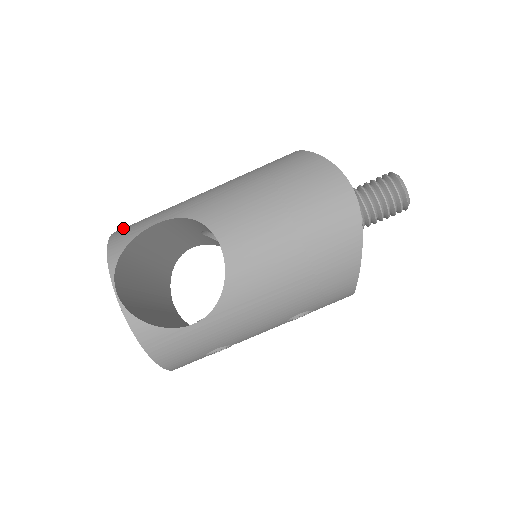
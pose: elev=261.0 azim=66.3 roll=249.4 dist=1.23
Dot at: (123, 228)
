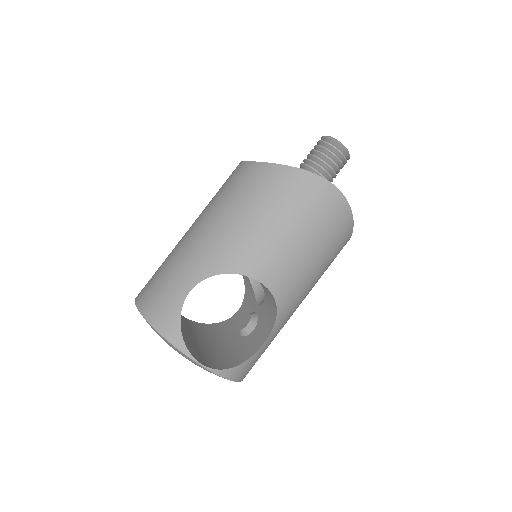
Dot at: (148, 305)
